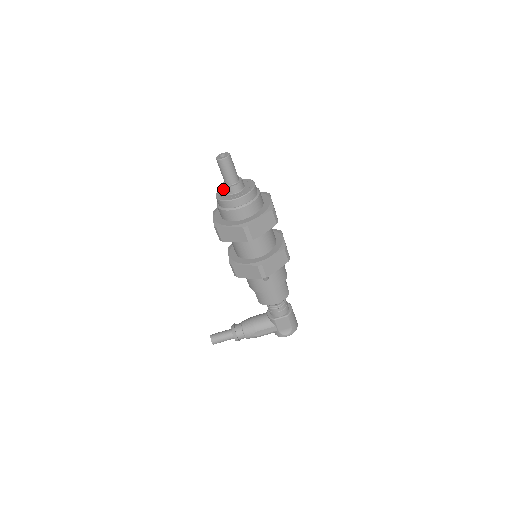
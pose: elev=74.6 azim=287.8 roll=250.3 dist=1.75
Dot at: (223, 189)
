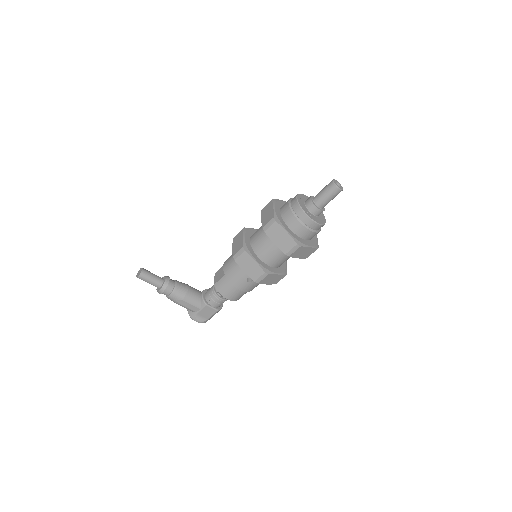
Dot at: (303, 198)
